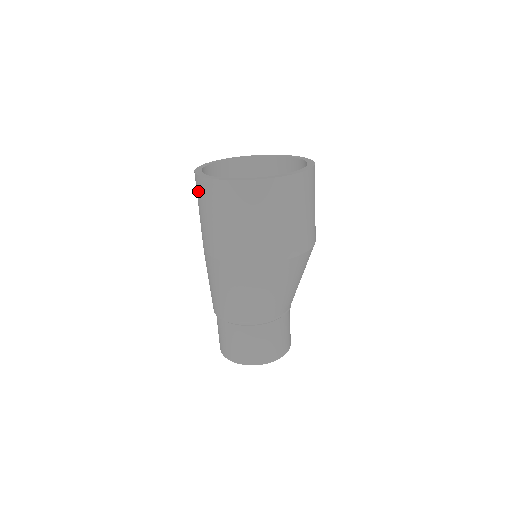
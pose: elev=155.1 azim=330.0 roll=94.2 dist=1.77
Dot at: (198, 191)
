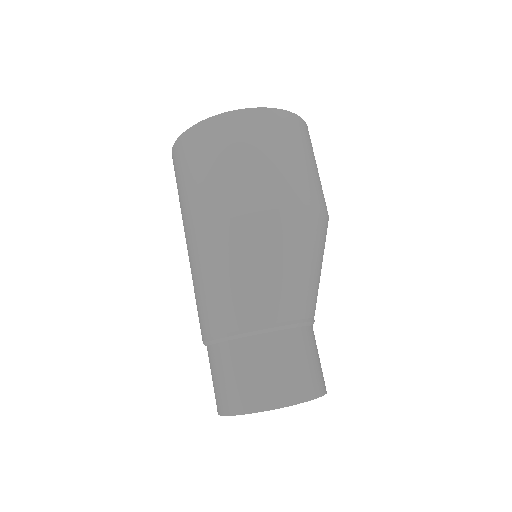
Dot at: (192, 148)
